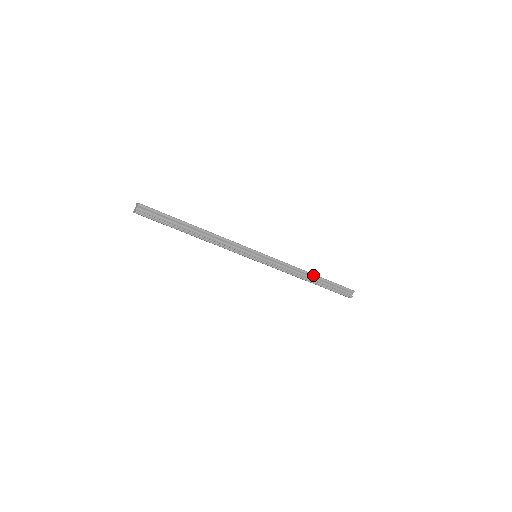
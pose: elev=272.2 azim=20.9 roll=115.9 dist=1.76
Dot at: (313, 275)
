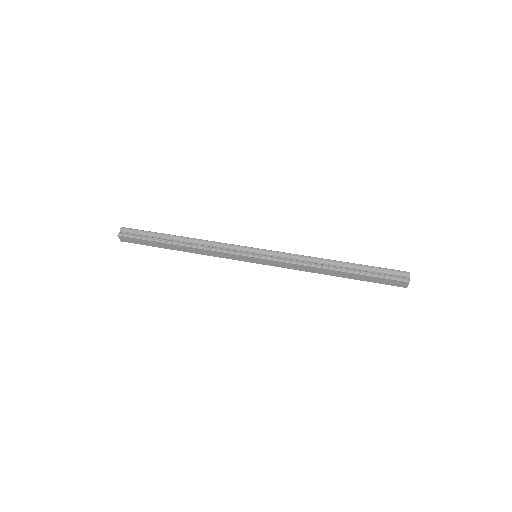
Dot at: (336, 261)
